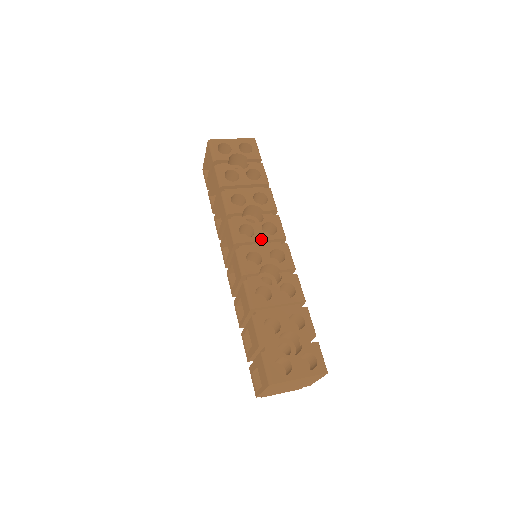
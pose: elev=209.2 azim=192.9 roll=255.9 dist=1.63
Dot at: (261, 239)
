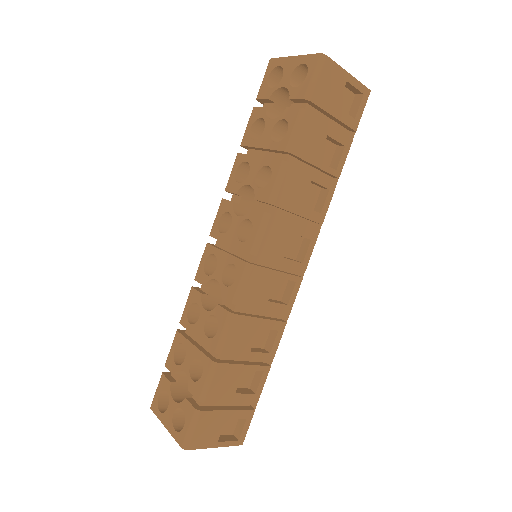
Dot at: (229, 242)
